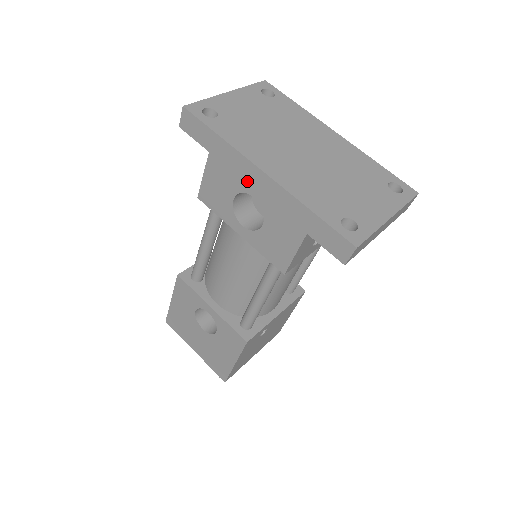
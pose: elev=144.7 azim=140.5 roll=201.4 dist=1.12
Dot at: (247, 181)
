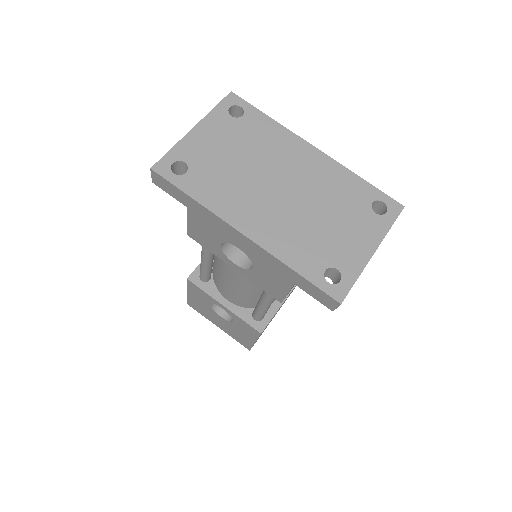
Dot at: (229, 236)
